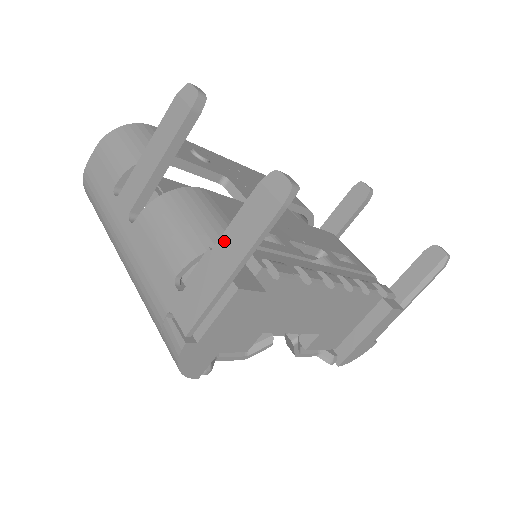
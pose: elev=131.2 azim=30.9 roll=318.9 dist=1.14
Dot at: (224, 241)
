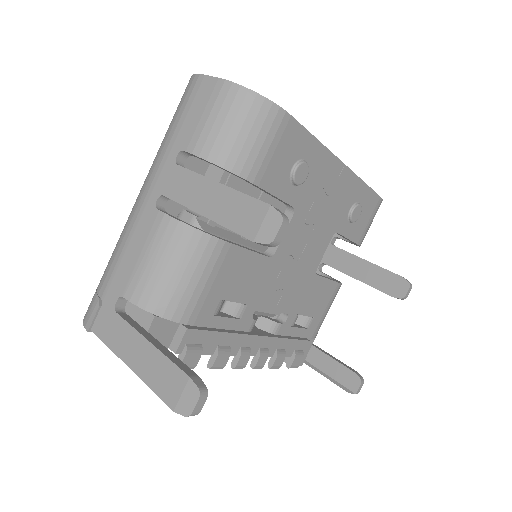
Dot at: (148, 349)
